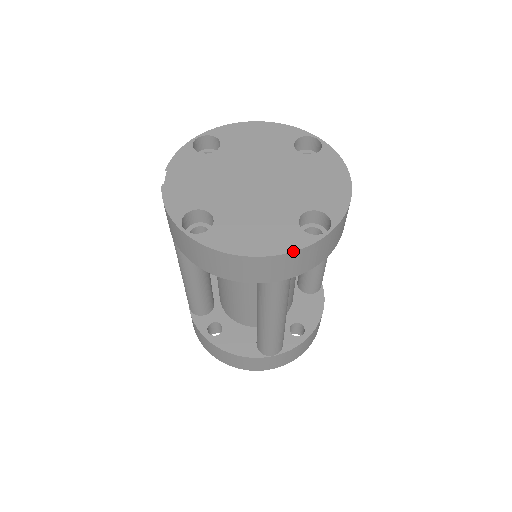
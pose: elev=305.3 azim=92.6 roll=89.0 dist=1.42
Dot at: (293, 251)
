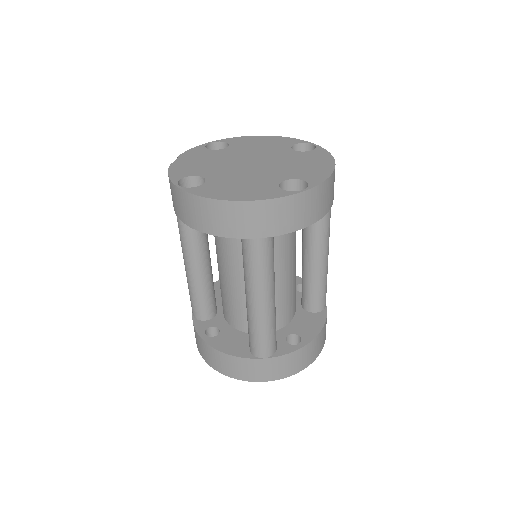
Dot at: (268, 199)
